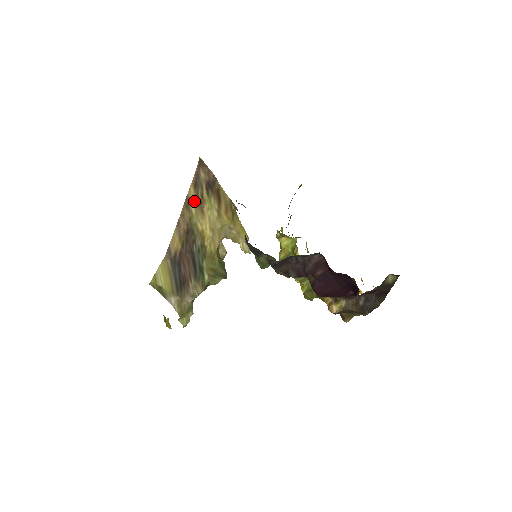
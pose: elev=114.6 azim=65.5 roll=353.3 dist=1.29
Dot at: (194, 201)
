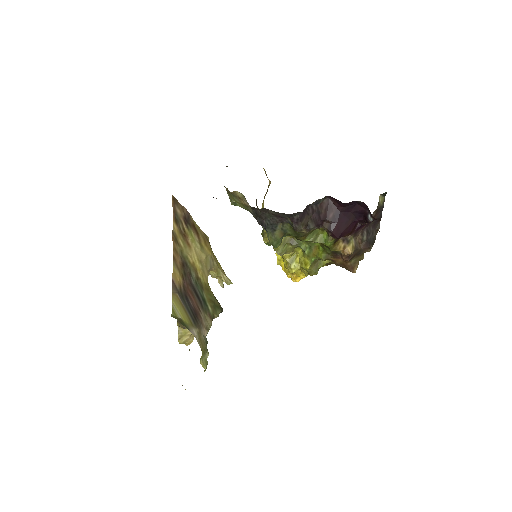
Dot at: (179, 235)
